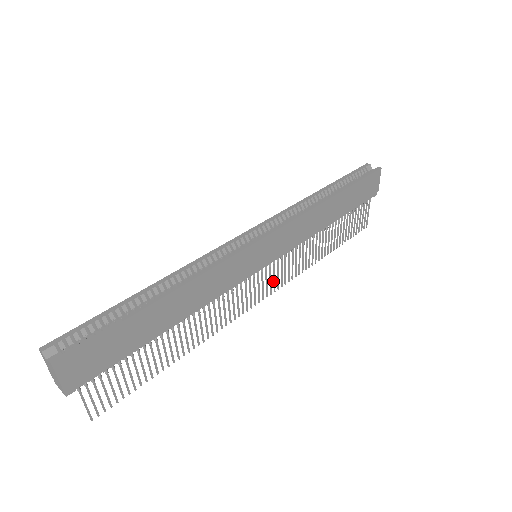
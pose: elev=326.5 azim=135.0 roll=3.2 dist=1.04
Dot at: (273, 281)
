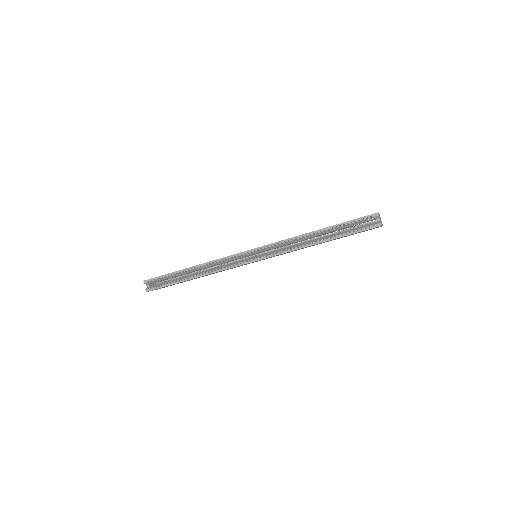
Dot at: occluded
